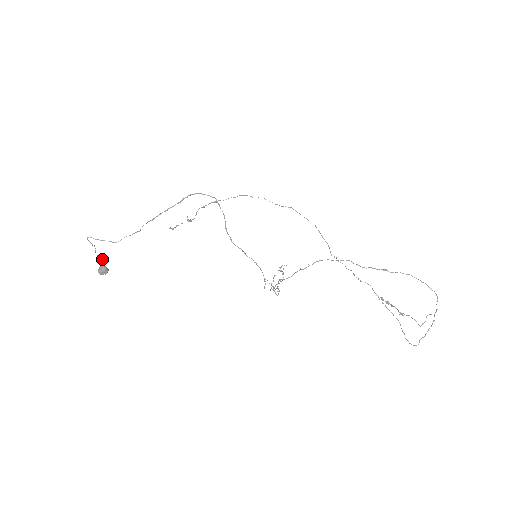
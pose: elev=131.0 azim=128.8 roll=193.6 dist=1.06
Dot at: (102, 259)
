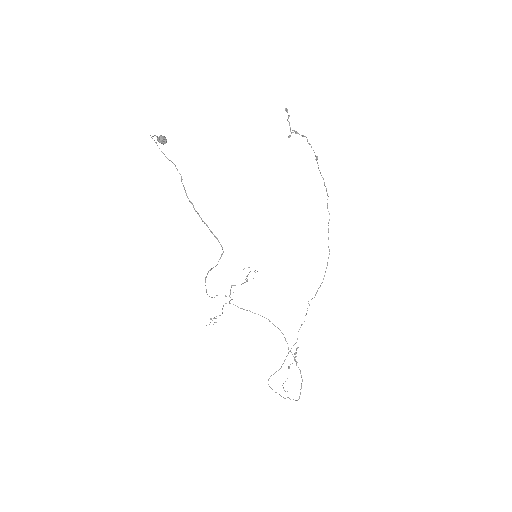
Dot at: (163, 139)
